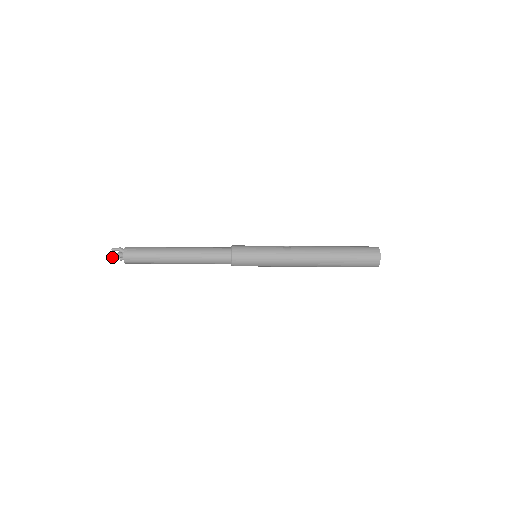
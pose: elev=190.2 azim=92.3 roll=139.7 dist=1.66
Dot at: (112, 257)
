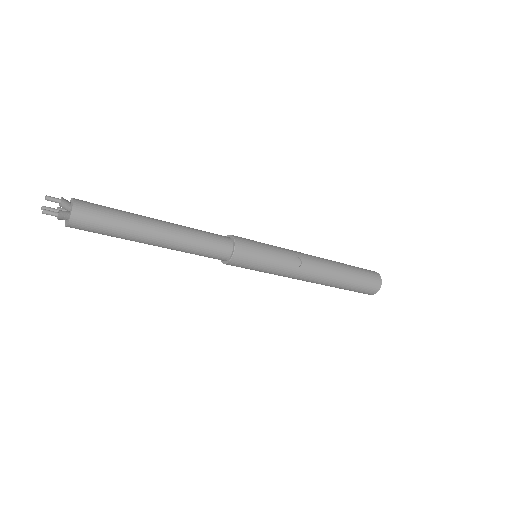
Dot at: (42, 208)
